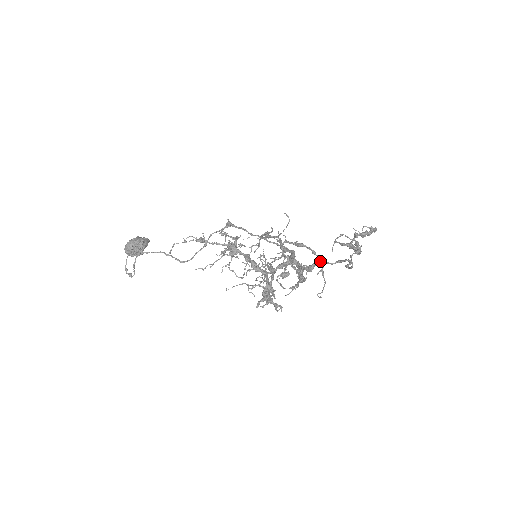
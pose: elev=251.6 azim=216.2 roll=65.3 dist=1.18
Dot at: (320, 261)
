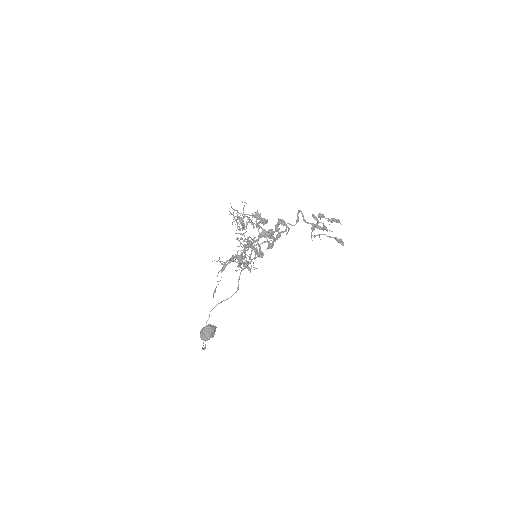
Dot at: (281, 221)
